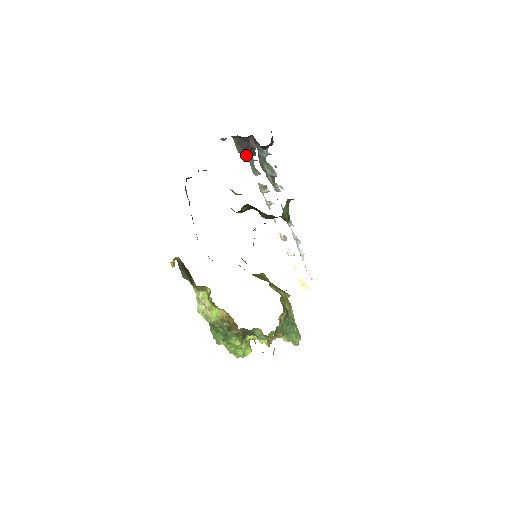
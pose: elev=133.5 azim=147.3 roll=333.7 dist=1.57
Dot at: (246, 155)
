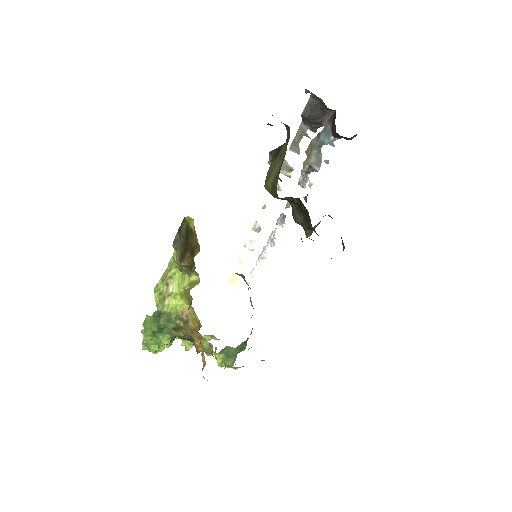
Dot at: (302, 122)
